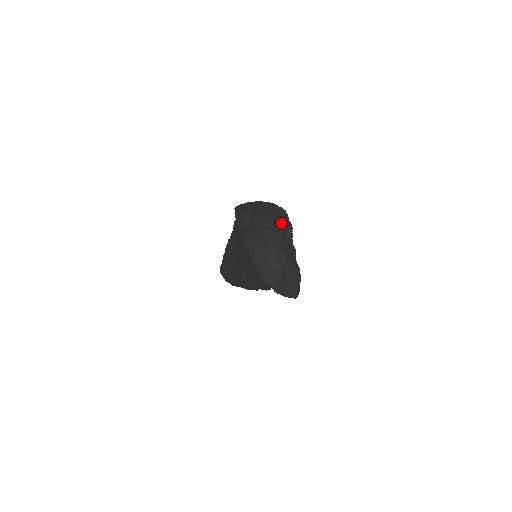
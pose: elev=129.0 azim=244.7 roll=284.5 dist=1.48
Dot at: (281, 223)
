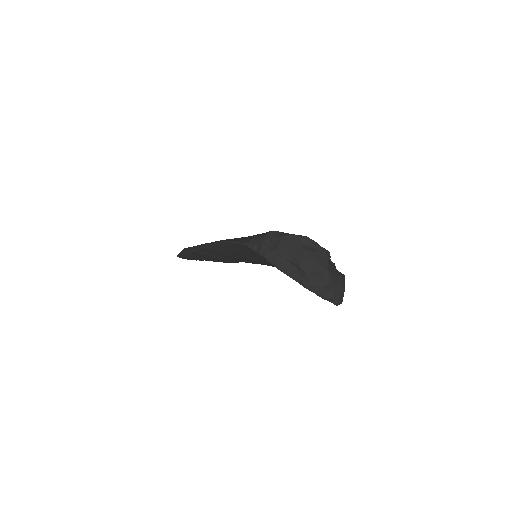
Dot at: (323, 256)
